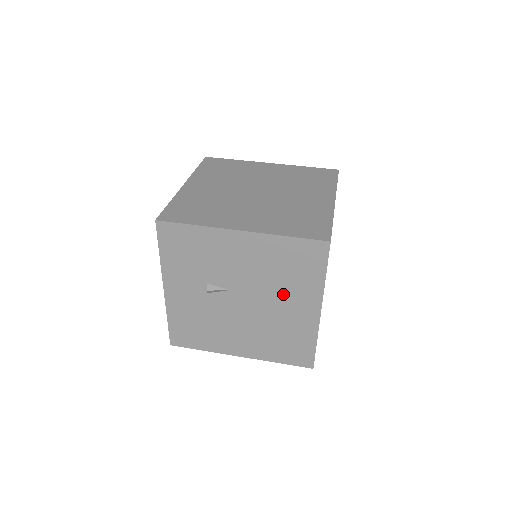
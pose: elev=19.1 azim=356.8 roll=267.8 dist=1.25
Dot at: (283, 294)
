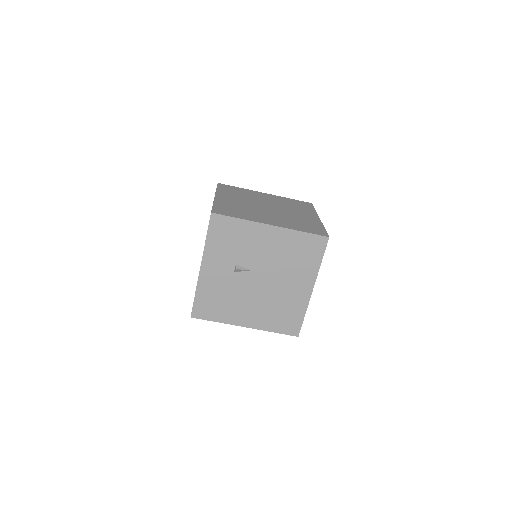
Dot at: (290, 275)
